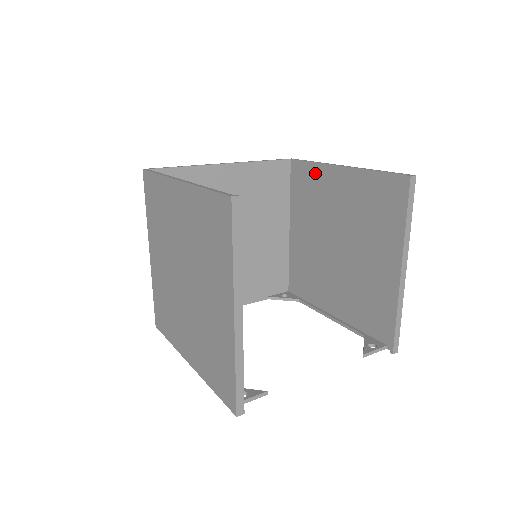
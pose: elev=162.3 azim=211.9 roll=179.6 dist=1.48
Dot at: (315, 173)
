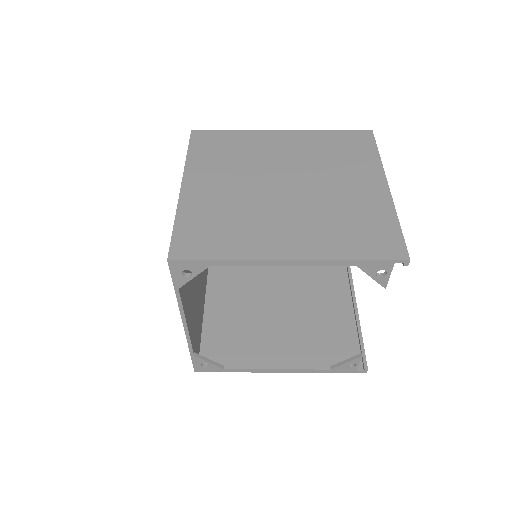
Dot at: occluded
